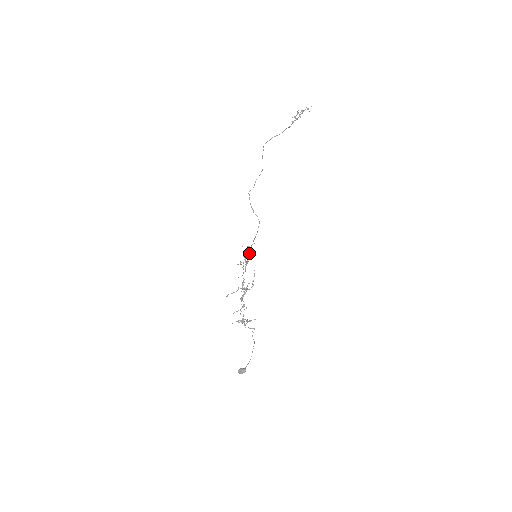
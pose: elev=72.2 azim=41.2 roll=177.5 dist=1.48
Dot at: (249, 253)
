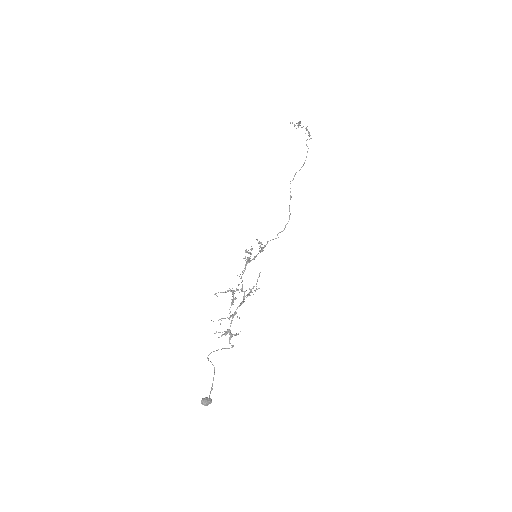
Dot at: (252, 249)
